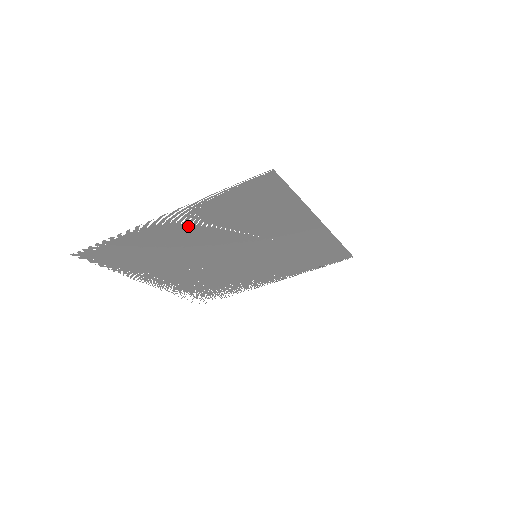
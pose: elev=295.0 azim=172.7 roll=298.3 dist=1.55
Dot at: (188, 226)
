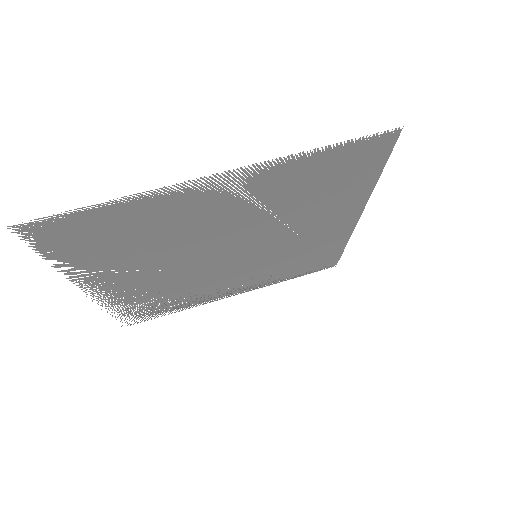
Dot at: (231, 198)
